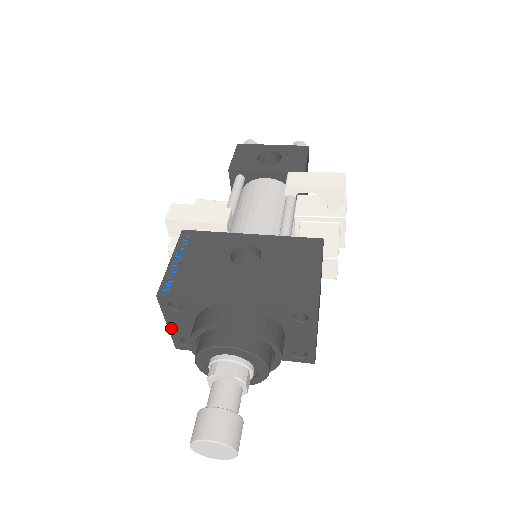
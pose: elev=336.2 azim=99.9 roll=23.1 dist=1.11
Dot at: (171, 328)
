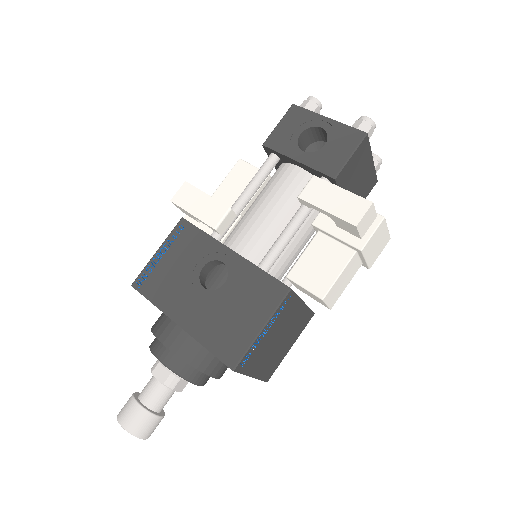
Dot at: occluded
